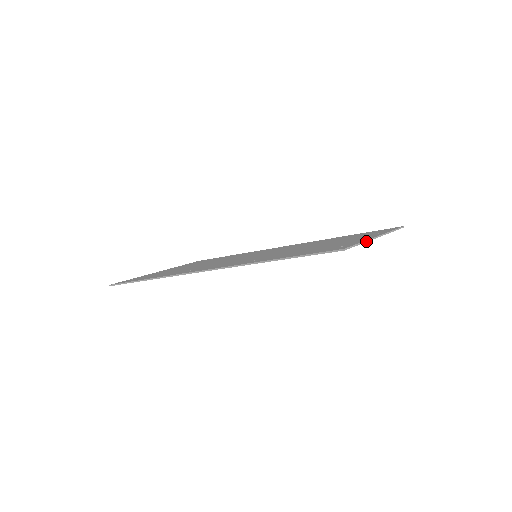
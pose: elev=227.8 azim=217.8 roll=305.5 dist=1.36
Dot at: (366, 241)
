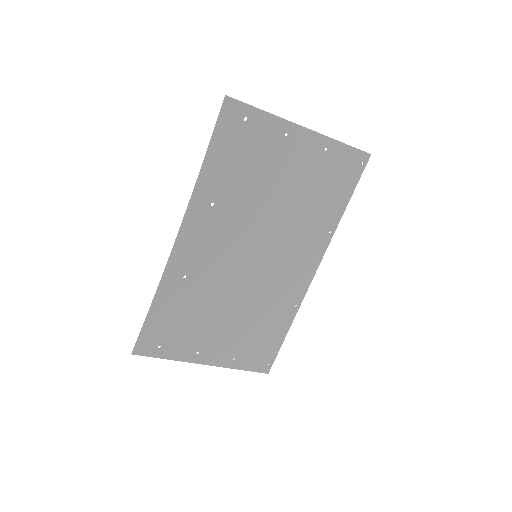
Dot at: (274, 115)
